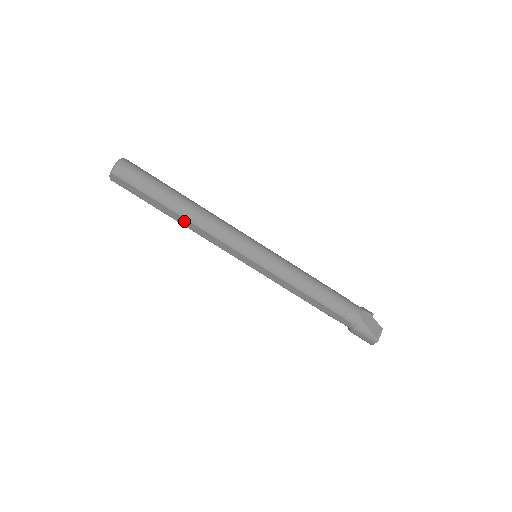
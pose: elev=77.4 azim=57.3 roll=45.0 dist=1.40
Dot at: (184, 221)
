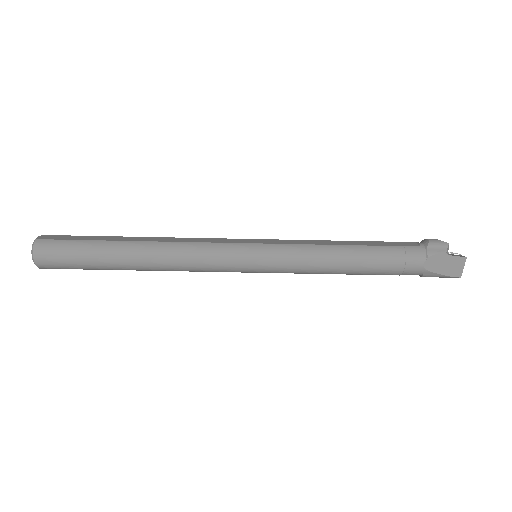
Dot at: occluded
